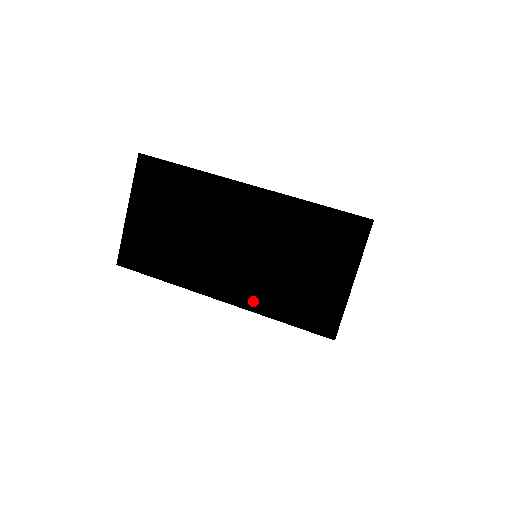
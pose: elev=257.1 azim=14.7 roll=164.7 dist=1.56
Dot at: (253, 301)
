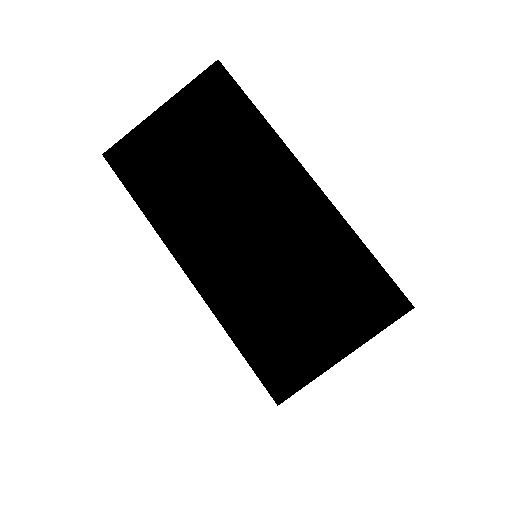
Dot at: (221, 299)
